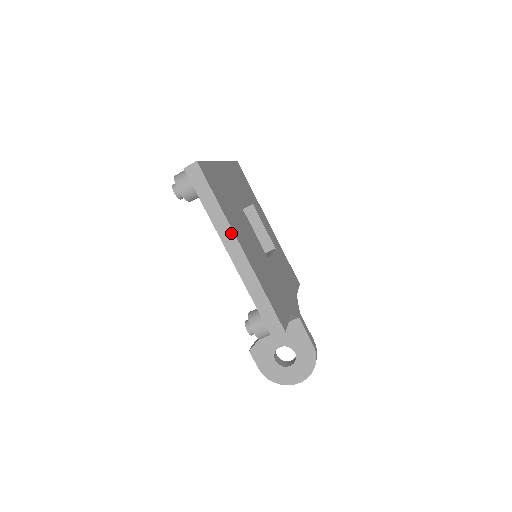
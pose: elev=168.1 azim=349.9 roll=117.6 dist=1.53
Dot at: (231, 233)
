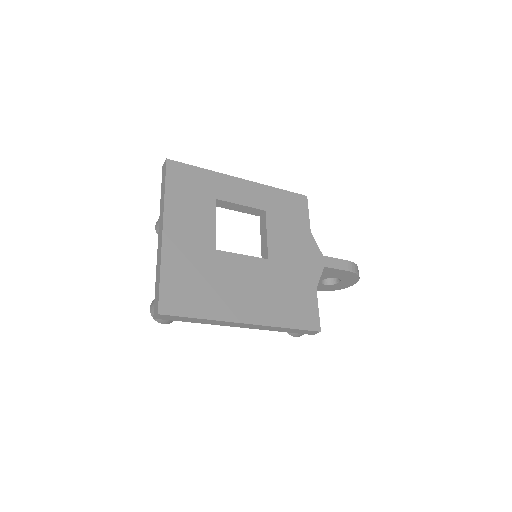
Dot at: (230, 323)
